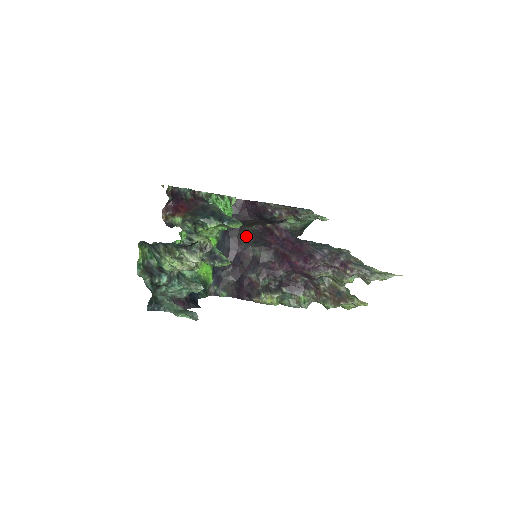
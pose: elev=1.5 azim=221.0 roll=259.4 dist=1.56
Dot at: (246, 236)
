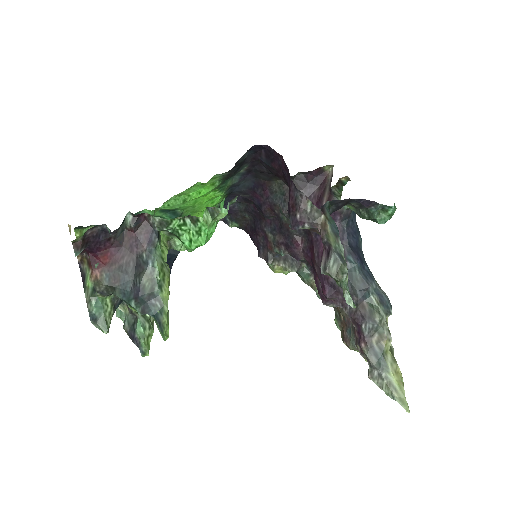
Dot at: (281, 184)
